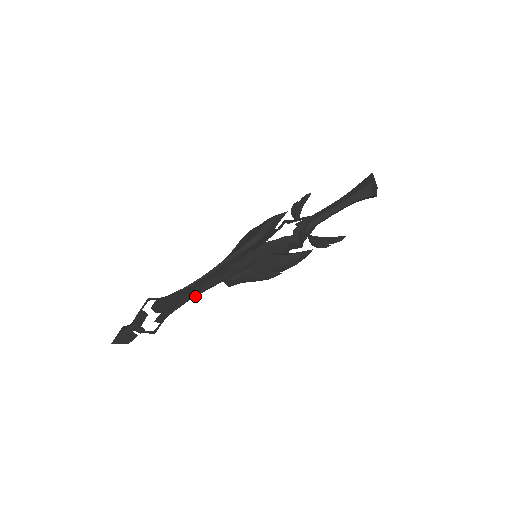
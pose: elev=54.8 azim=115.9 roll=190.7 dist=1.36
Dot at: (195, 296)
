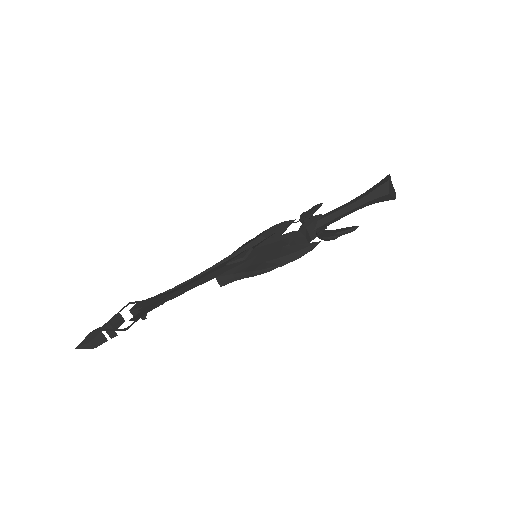
Dot at: occluded
